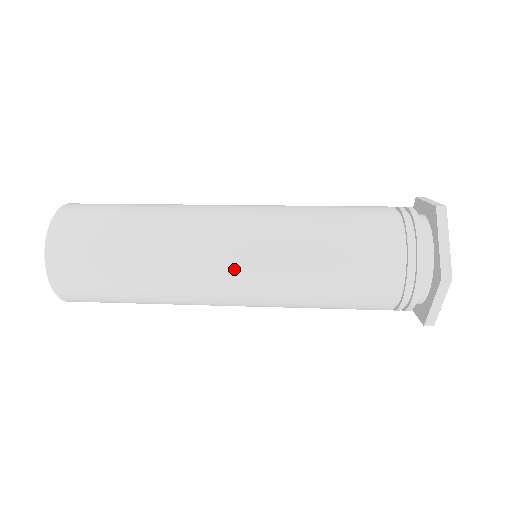
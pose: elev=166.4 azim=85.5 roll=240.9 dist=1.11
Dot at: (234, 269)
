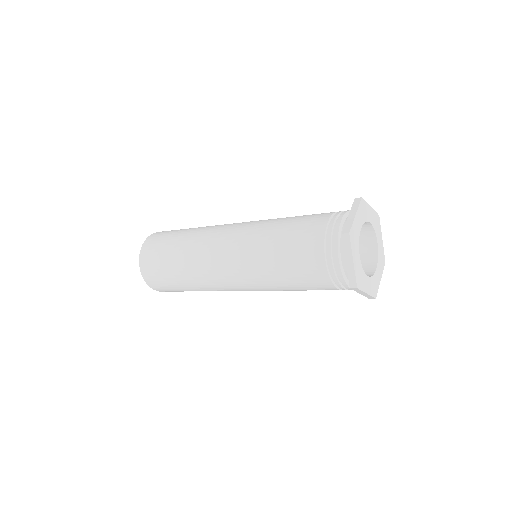
Dot at: (227, 246)
